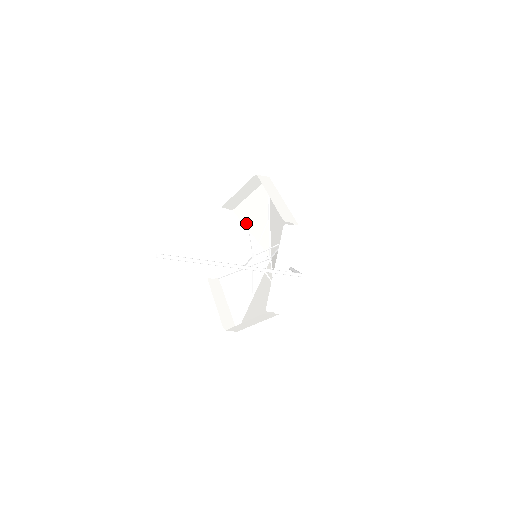
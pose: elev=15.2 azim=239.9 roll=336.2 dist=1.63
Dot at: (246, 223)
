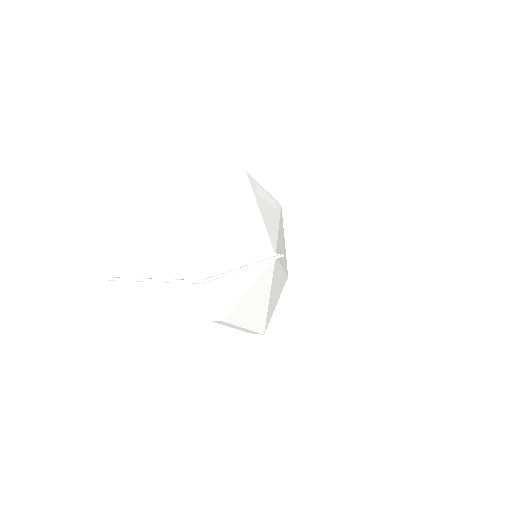
Dot at: (277, 218)
